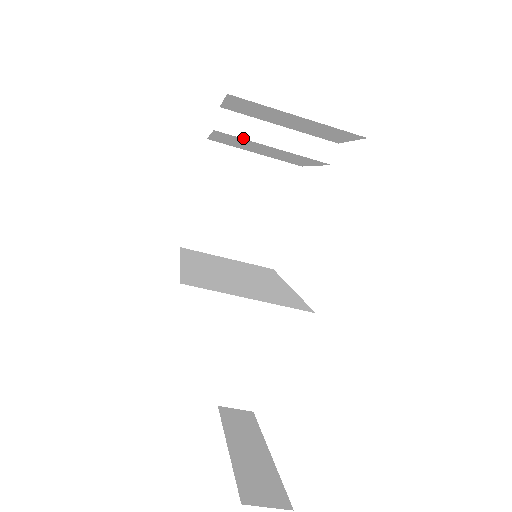
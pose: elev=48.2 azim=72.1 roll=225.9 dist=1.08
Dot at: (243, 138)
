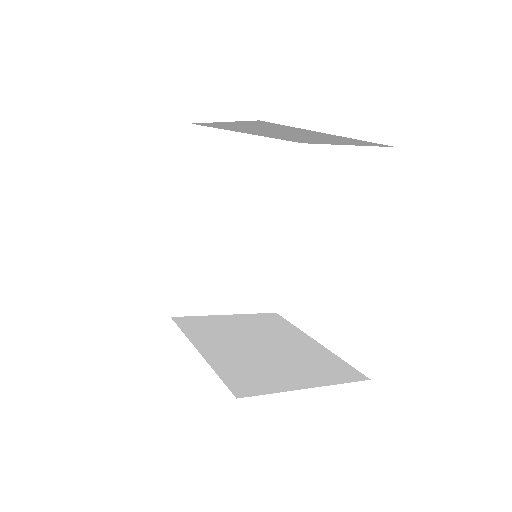
Dot at: occluded
